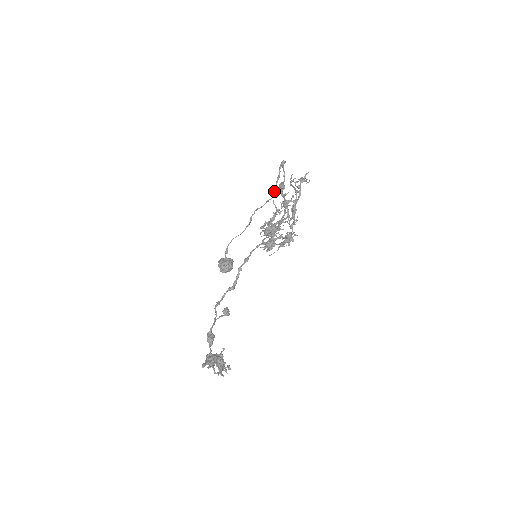
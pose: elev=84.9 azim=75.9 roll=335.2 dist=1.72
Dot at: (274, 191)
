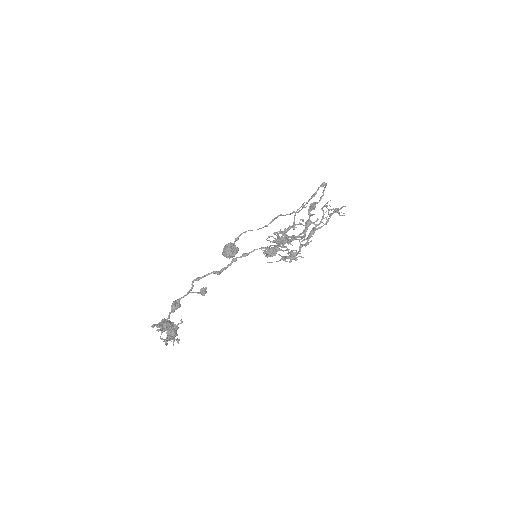
Dot at: occluded
